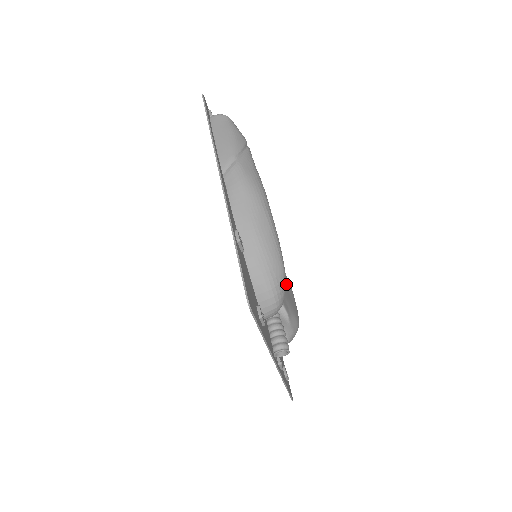
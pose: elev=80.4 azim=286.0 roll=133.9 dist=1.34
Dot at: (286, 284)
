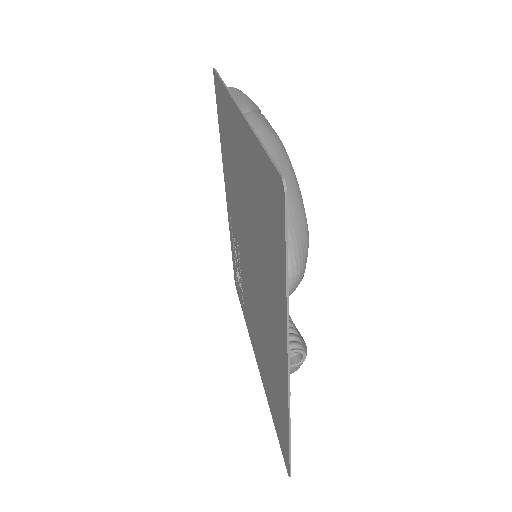
Dot at: occluded
